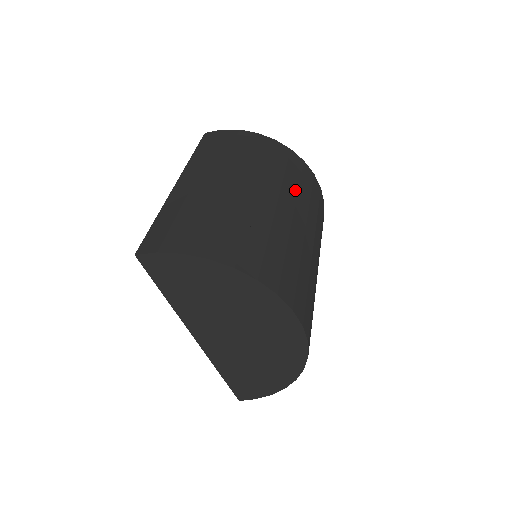
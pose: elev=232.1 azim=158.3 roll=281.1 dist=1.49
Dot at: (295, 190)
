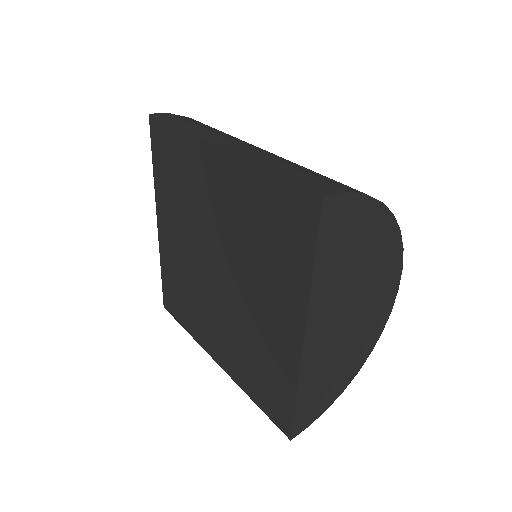
Dot at: occluded
